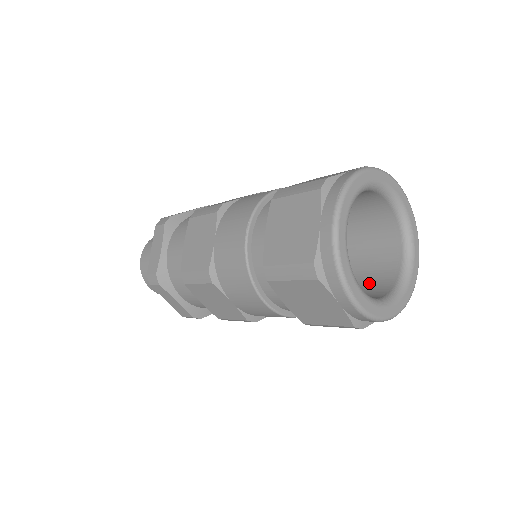
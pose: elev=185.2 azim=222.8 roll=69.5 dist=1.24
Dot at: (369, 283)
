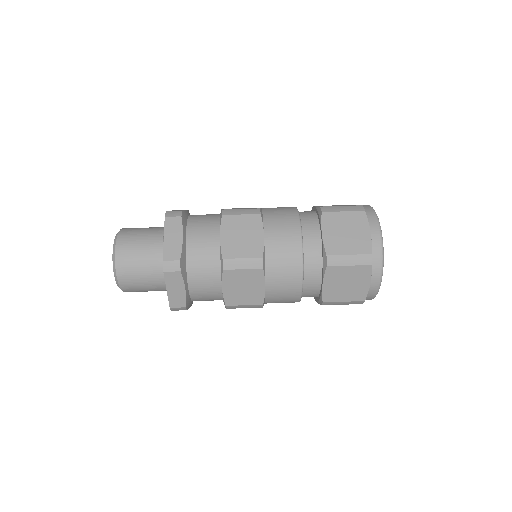
Dot at: occluded
